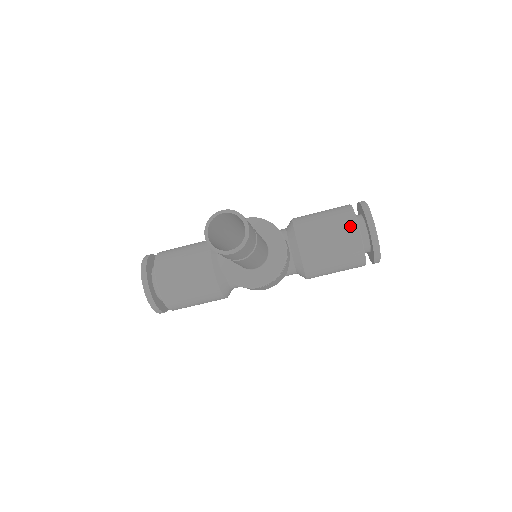
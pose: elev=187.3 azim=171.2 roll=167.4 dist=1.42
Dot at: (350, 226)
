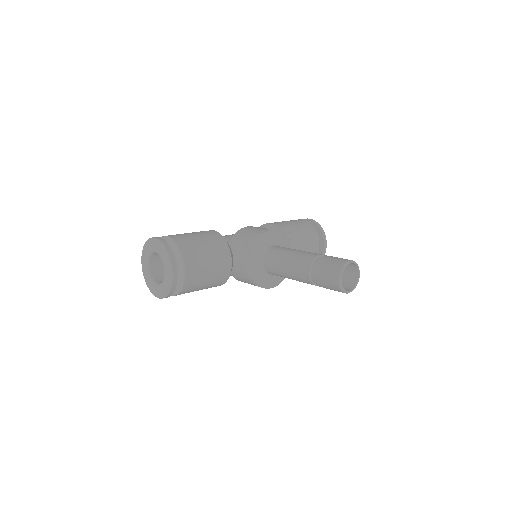
Dot at: (316, 243)
